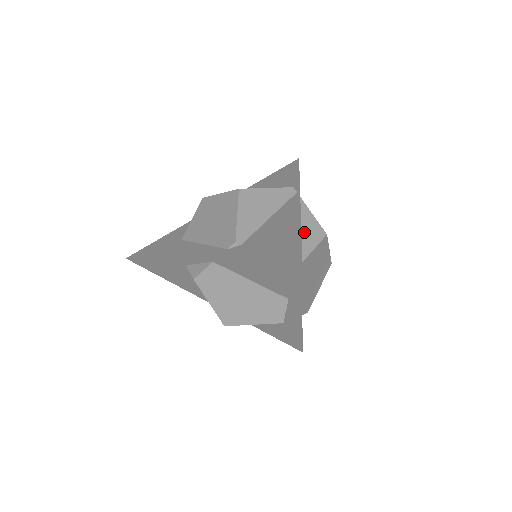
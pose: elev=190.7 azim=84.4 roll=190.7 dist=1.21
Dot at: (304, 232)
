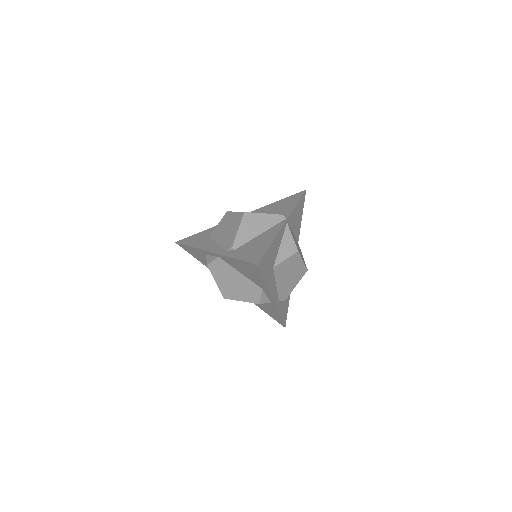
Dot at: (282, 247)
